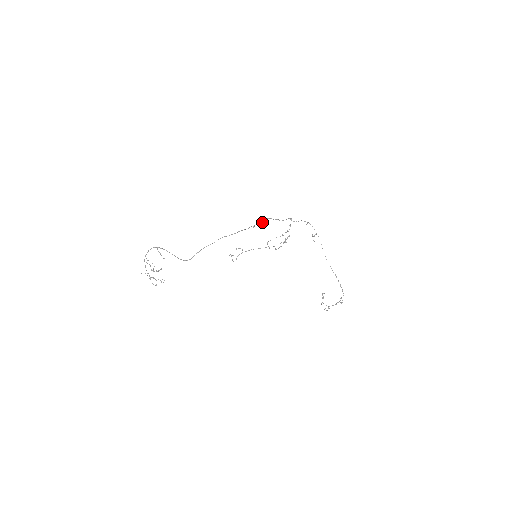
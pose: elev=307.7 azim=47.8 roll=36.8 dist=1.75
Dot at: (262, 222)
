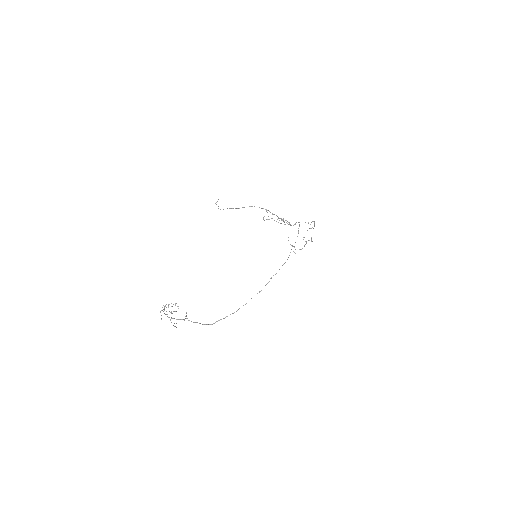
Dot at: (279, 269)
